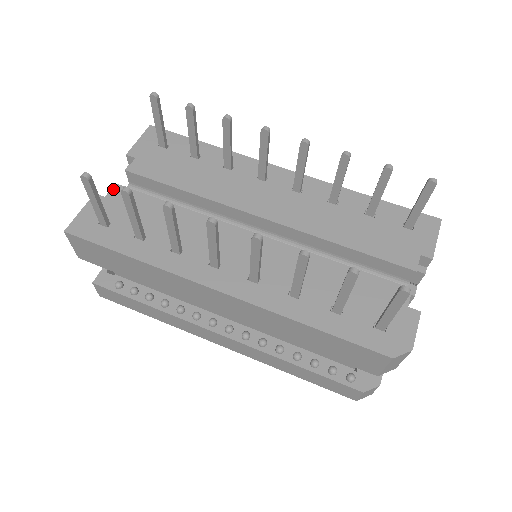
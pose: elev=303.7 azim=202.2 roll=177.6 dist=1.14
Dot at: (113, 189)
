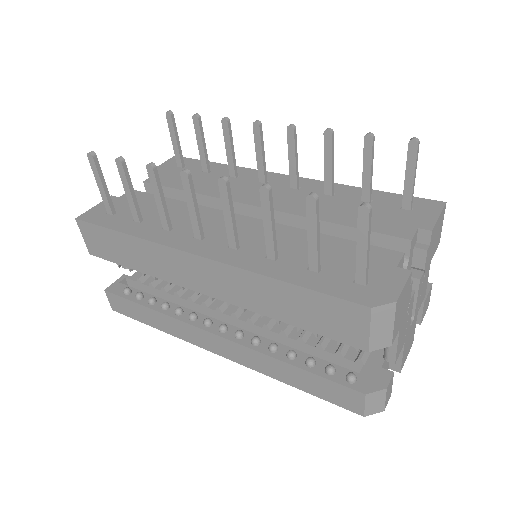
Dot at: occluded
